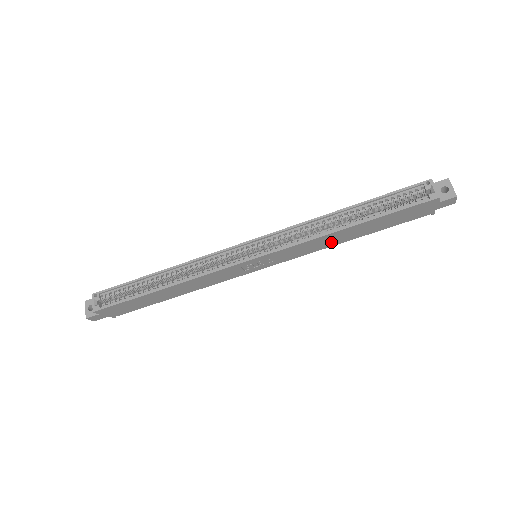
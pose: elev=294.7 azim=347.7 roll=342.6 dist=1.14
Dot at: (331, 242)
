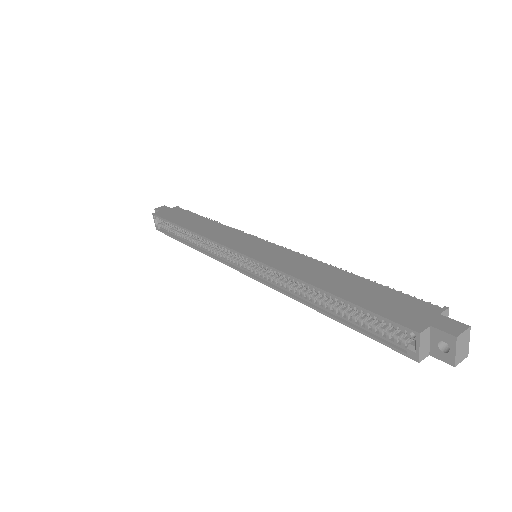
Dot at: occluded
